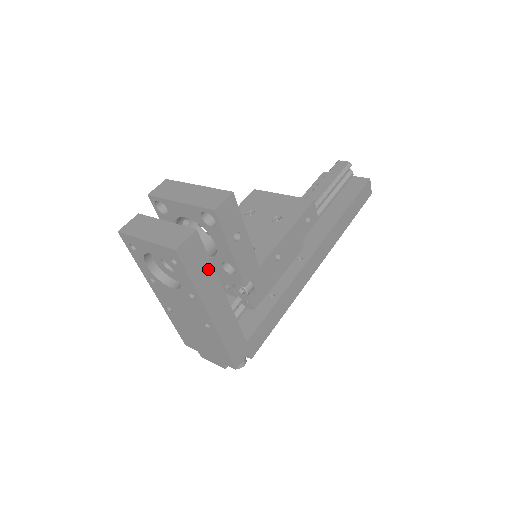
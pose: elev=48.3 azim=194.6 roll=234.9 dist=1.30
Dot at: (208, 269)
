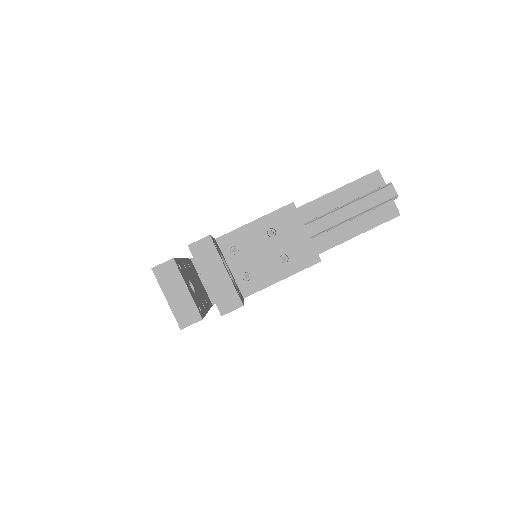
Dot at: occluded
